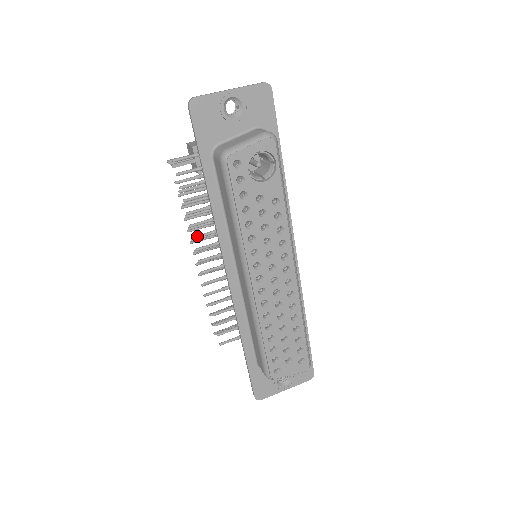
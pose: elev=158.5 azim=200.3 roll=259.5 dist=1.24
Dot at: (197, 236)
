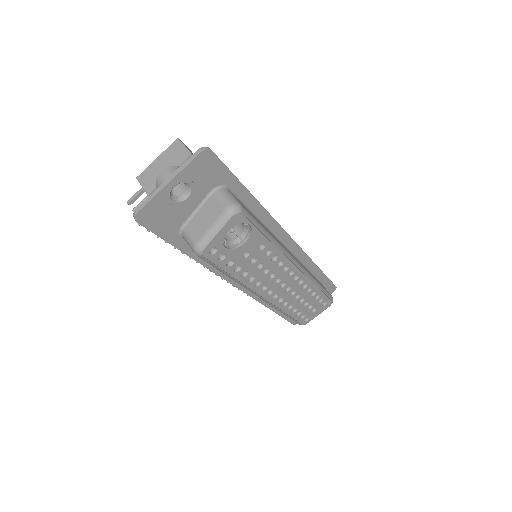
Dot at: occluded
